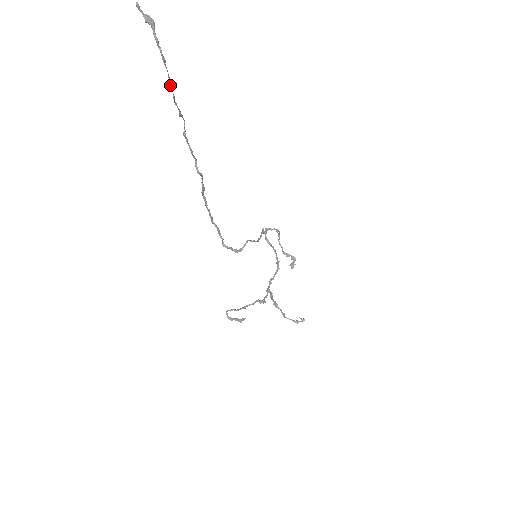
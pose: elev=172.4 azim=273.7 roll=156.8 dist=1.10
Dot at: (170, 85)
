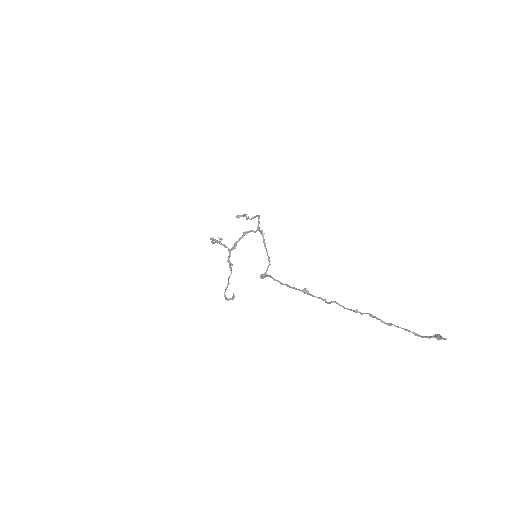
Dot at: (396, 326)
